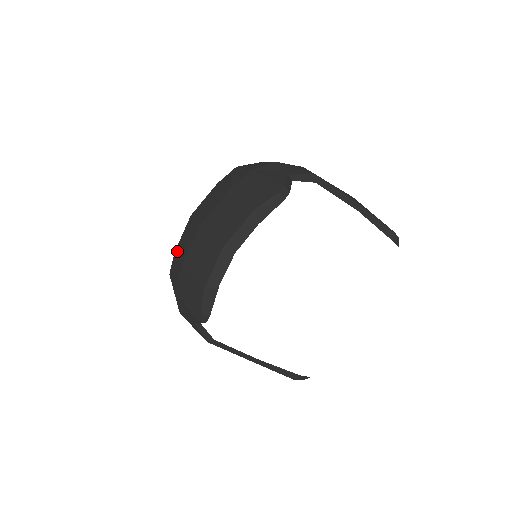
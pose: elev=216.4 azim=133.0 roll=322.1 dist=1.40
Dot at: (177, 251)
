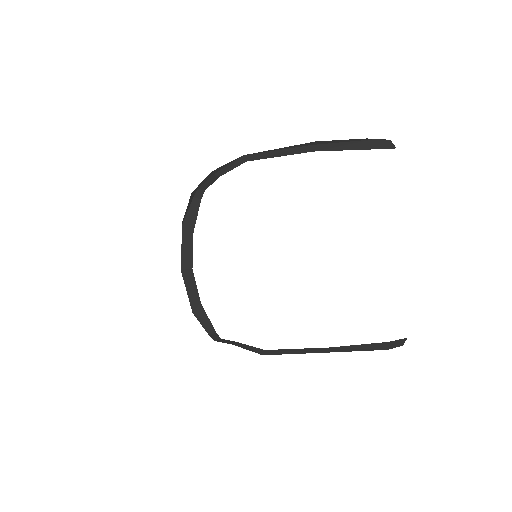
Dot at: occluded
